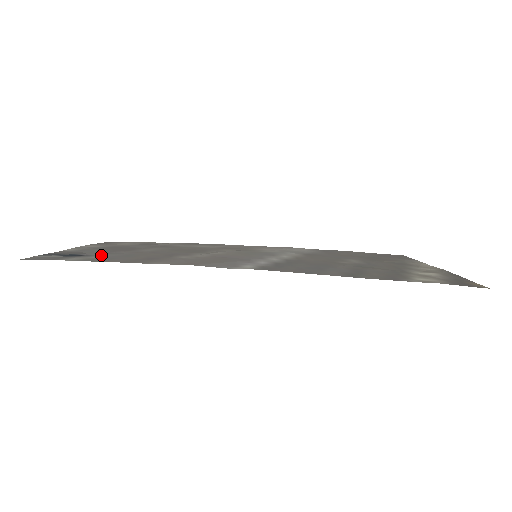
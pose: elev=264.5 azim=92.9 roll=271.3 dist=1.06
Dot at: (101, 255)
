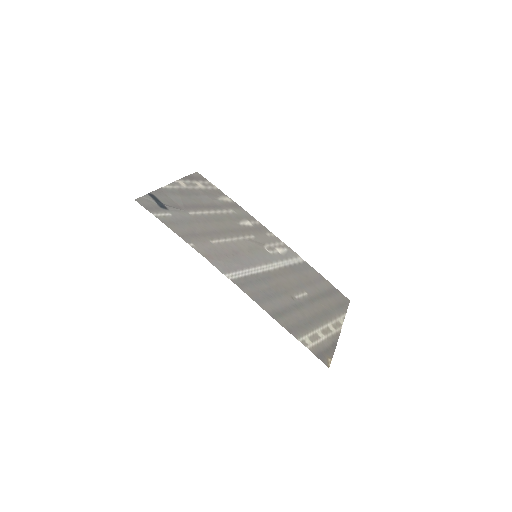
Dot at: (175, 213)
